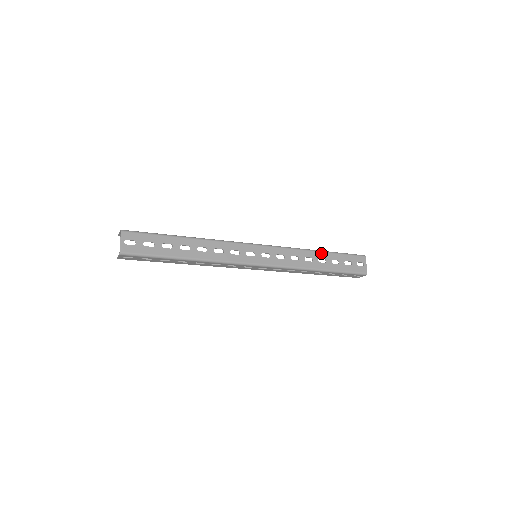
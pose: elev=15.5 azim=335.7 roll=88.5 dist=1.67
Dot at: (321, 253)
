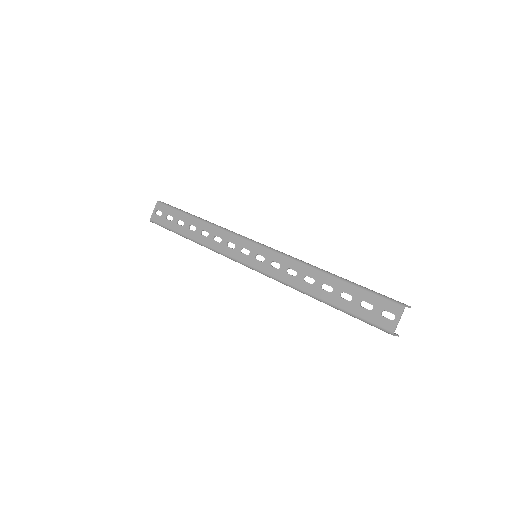
Dot at: (330, 277)
